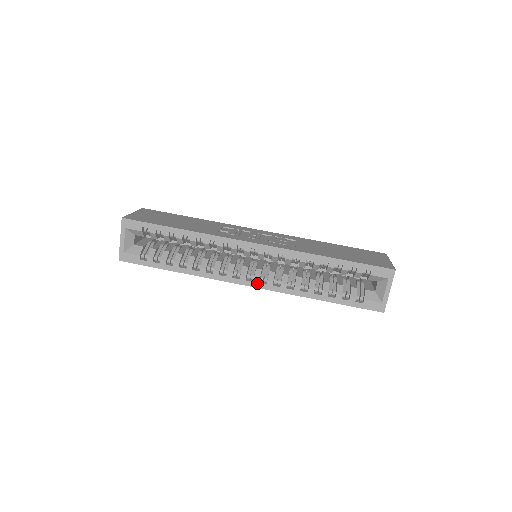
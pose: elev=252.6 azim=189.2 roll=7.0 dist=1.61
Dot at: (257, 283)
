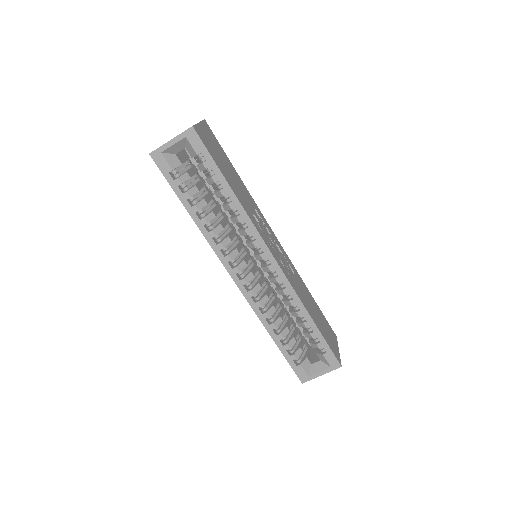
Dot at: (242, 284)
